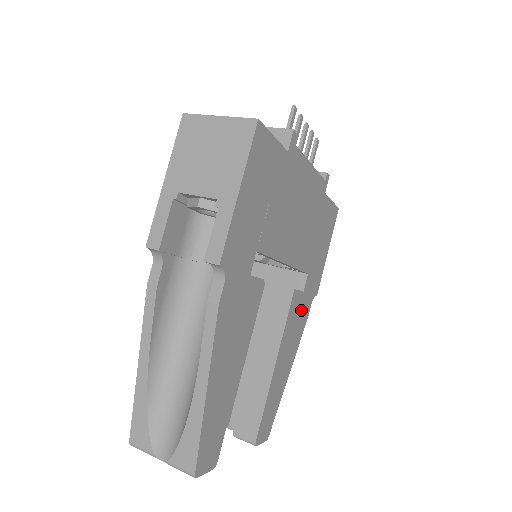
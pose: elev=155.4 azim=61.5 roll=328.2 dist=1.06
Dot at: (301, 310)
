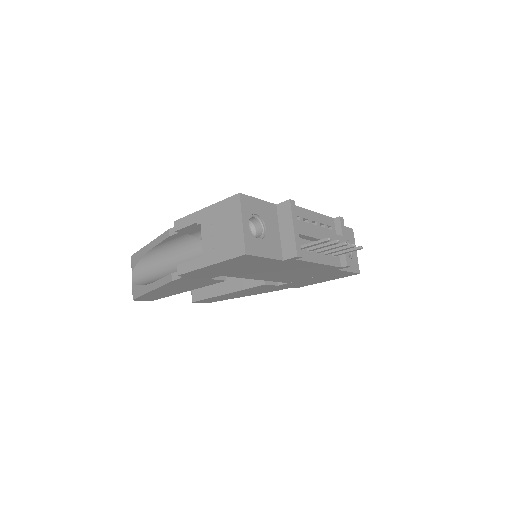
Dot at: (271, 288)
